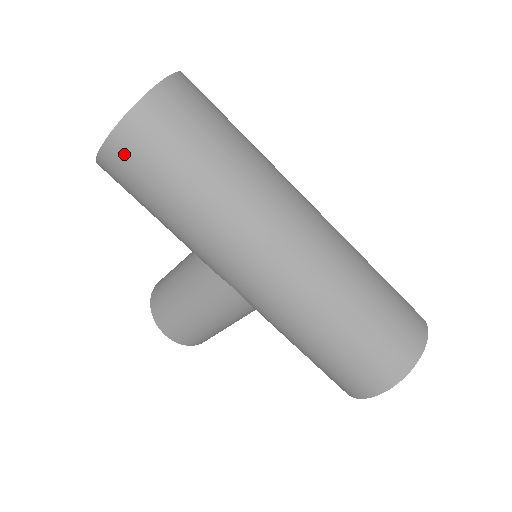
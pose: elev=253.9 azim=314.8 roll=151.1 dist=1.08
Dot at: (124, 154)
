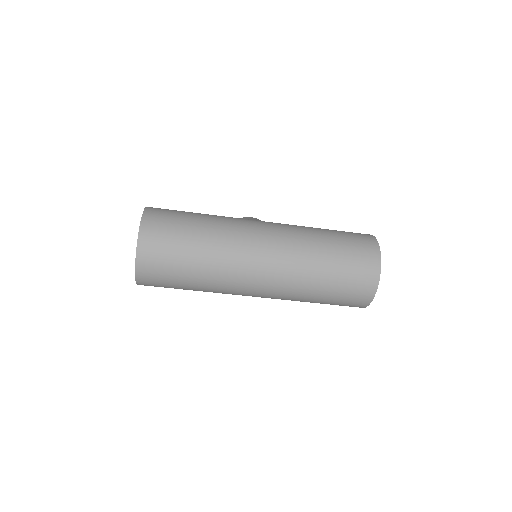
Dot at: occluded
